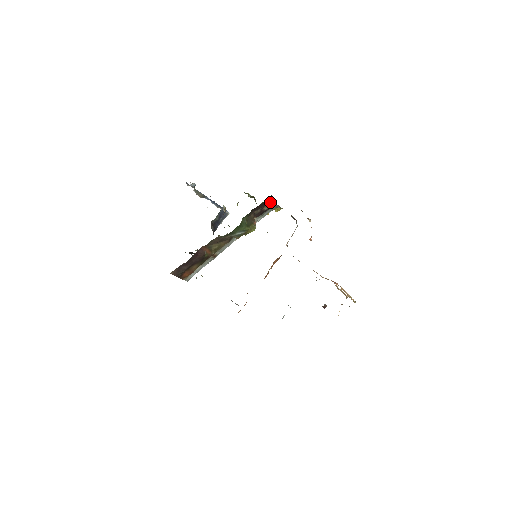
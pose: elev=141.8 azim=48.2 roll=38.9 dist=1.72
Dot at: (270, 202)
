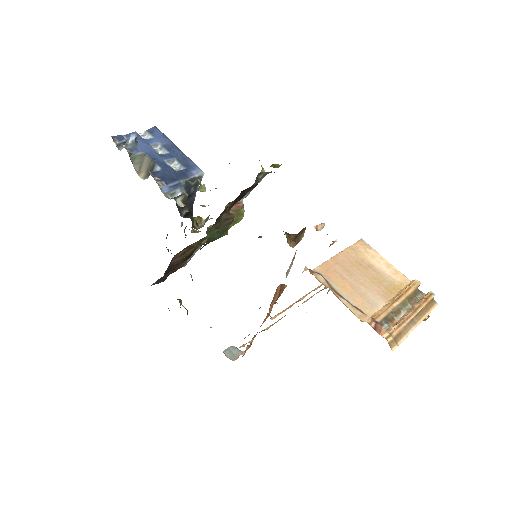
Dot at: (246, 192)
